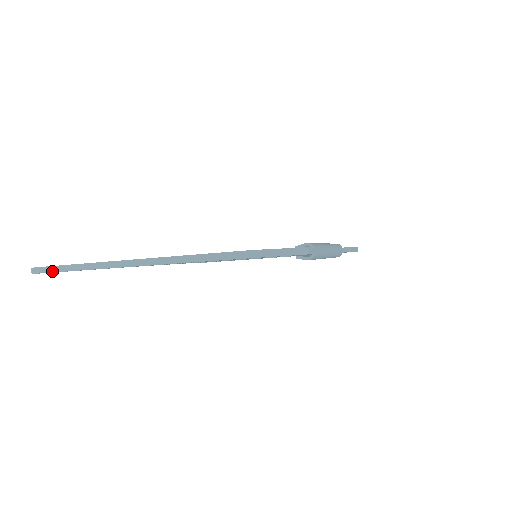
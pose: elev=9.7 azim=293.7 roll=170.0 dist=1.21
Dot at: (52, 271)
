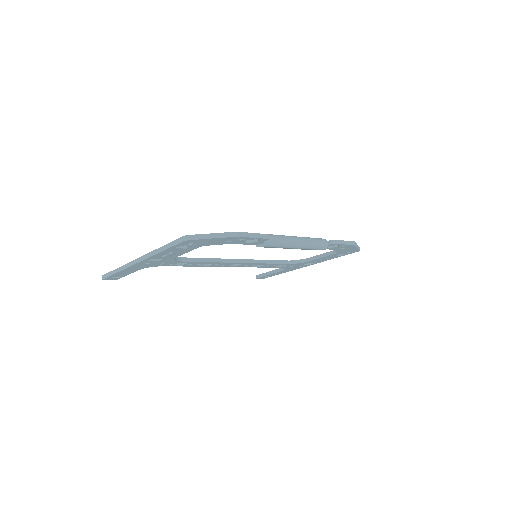
Dot at: (109, 275)
